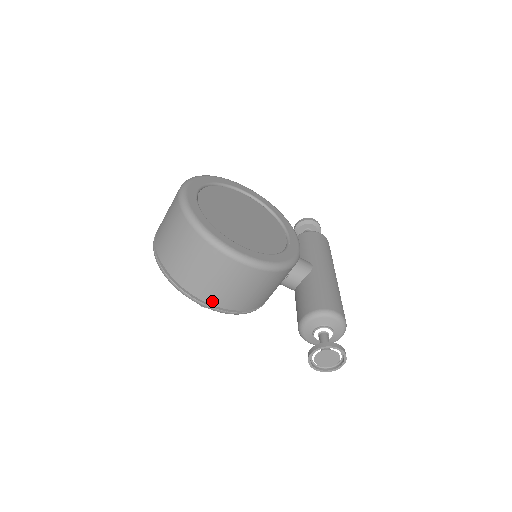
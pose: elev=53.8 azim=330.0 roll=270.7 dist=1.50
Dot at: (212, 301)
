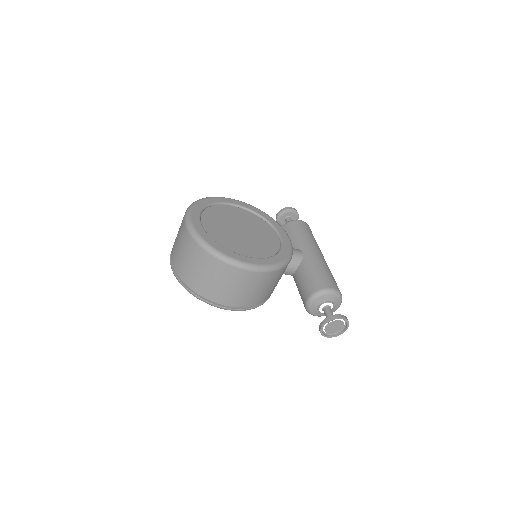
Dot at: (234, 305)
